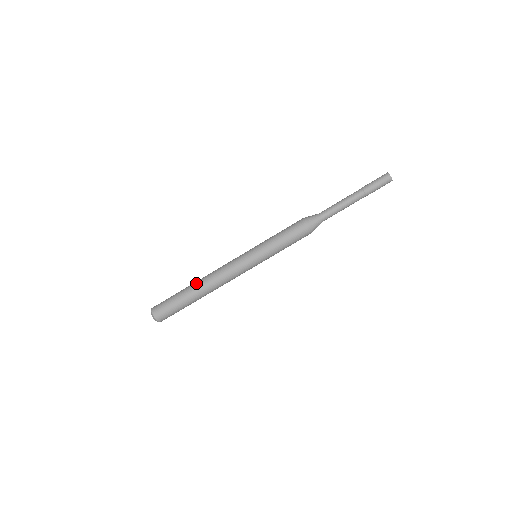
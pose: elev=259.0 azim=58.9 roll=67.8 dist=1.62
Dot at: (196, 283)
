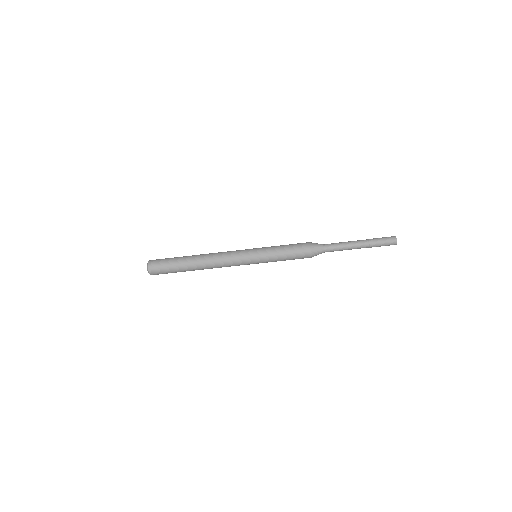
Dot at: (196, 264)
